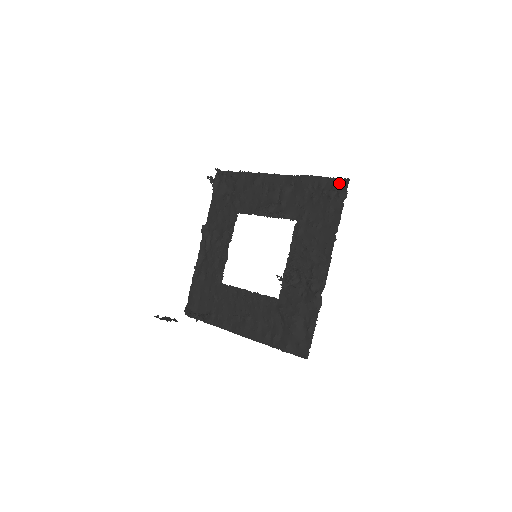
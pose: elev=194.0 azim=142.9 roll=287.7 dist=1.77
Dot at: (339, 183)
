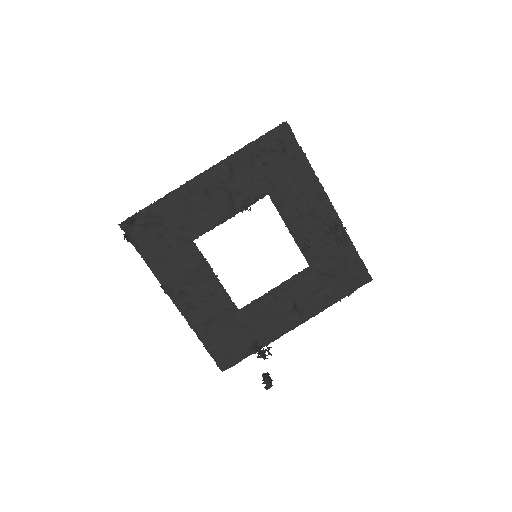
Dot at: (278, 133)
